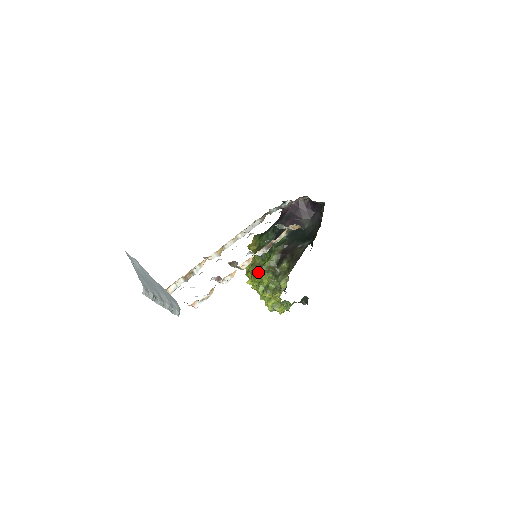
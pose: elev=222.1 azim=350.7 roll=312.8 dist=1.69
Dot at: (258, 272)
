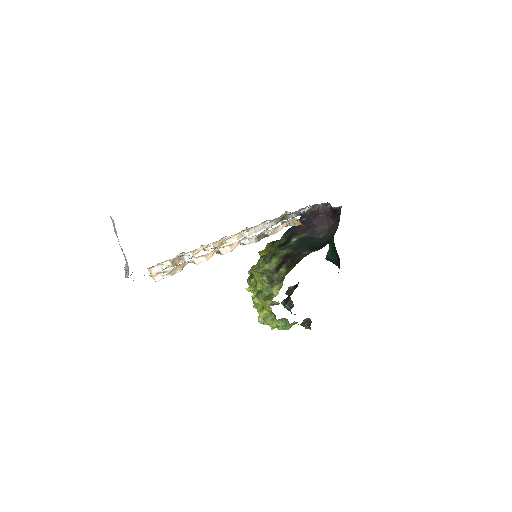
Dot at: (253, 273)
